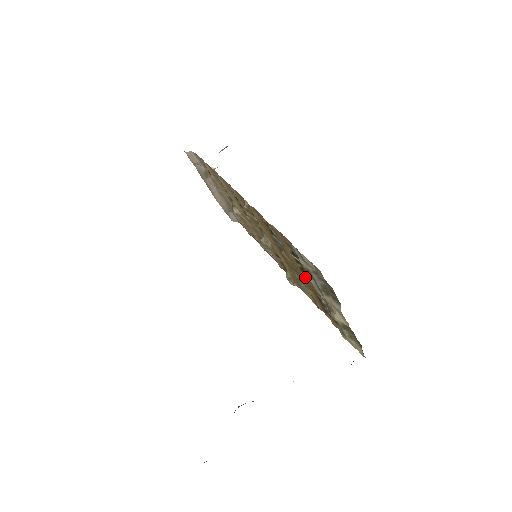
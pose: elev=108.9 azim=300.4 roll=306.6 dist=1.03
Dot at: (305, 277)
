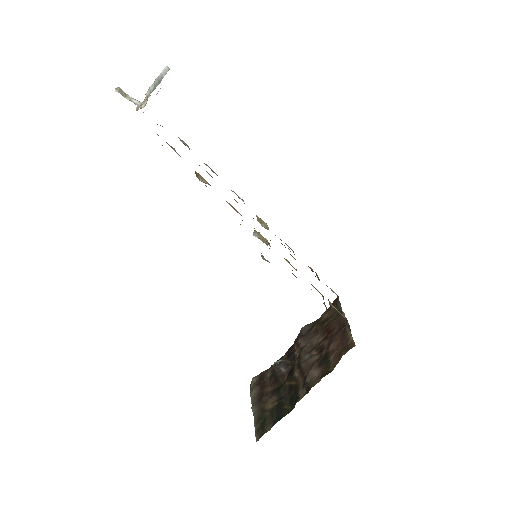
Dot at: occluded
